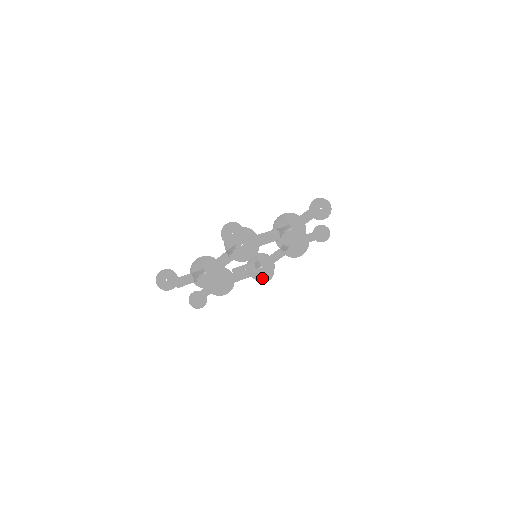
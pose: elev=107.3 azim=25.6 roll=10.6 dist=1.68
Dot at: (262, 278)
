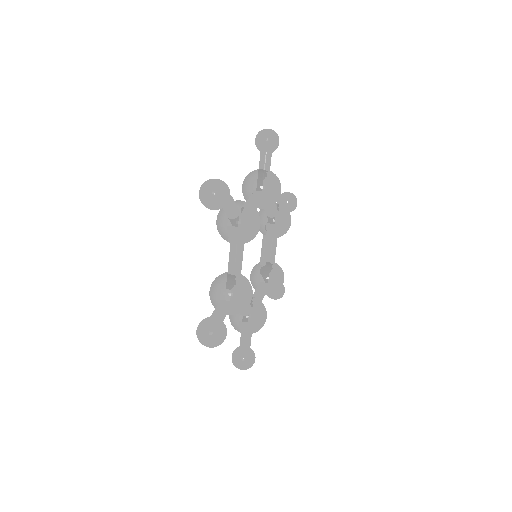
Dot at: (263, 312)
